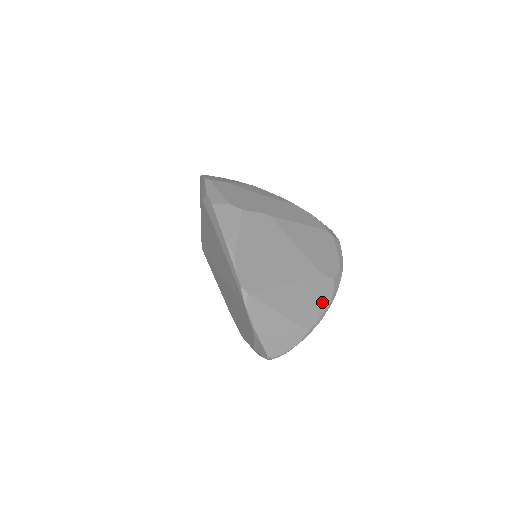
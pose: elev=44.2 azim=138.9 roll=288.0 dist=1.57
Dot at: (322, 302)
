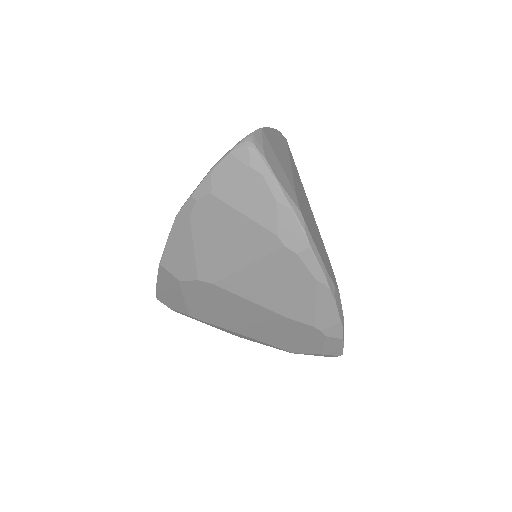
Dot at: (321, 252)
